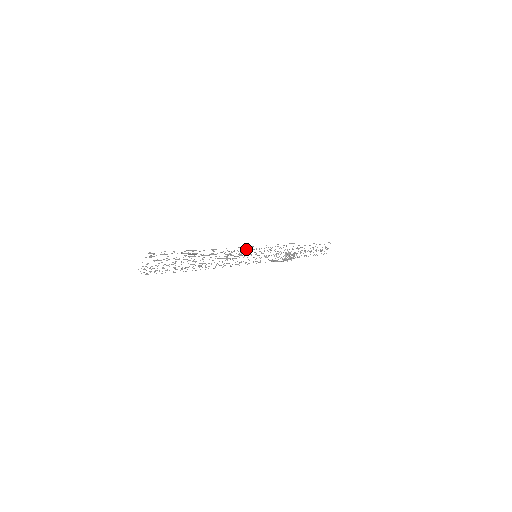
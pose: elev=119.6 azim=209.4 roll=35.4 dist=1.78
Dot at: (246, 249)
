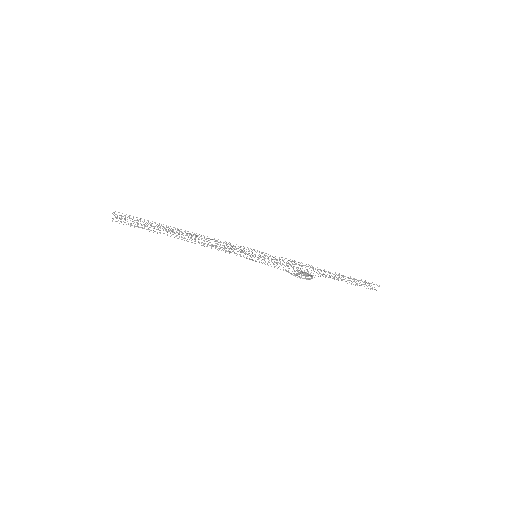
Dot at: occluded
